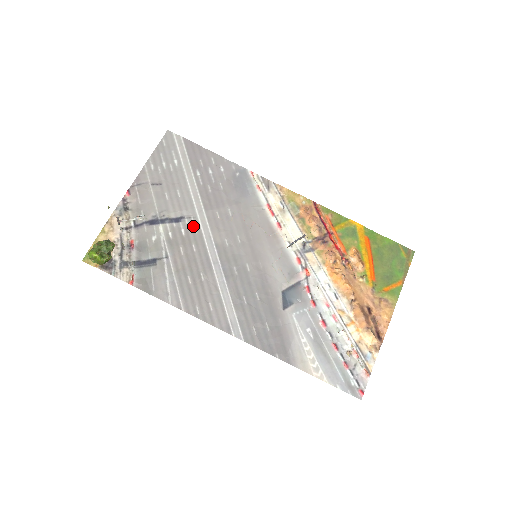
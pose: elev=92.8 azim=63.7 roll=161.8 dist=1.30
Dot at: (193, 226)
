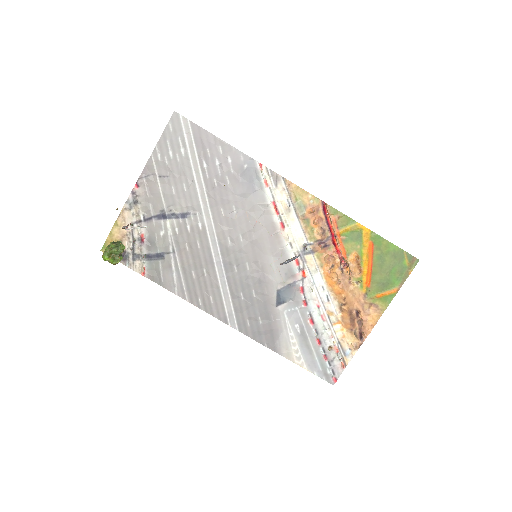
Dot at: (198, 223)
